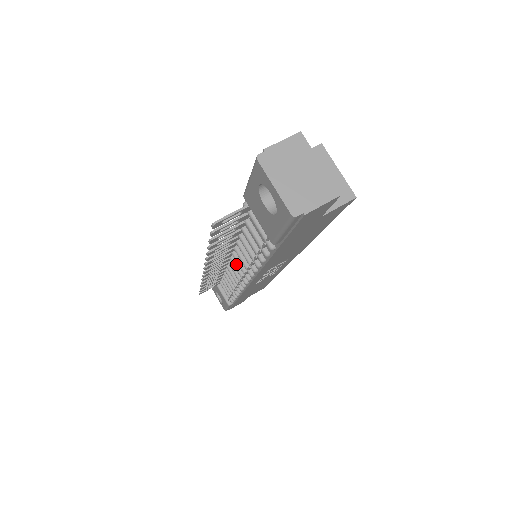
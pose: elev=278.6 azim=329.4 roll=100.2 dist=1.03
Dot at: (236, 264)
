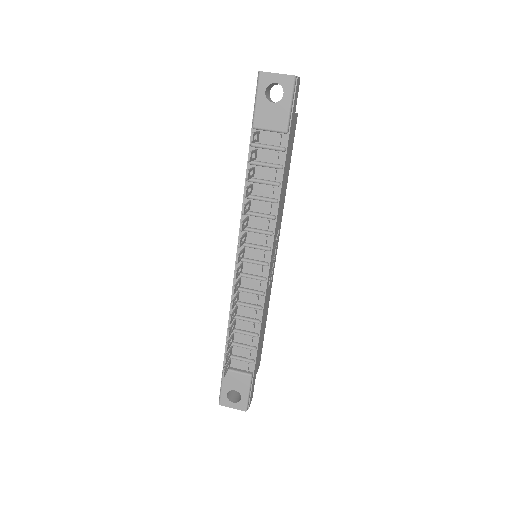
Dot at: (251, 259)
